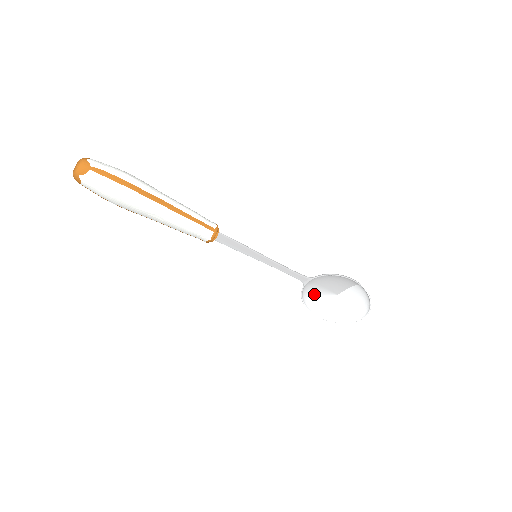
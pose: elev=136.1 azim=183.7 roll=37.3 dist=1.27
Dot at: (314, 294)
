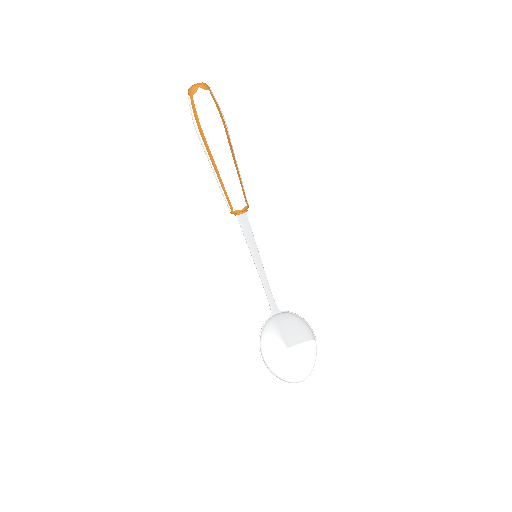
Dot at: (270, 336)
